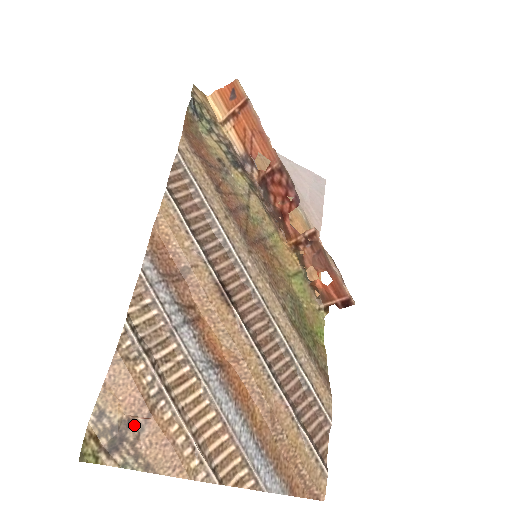
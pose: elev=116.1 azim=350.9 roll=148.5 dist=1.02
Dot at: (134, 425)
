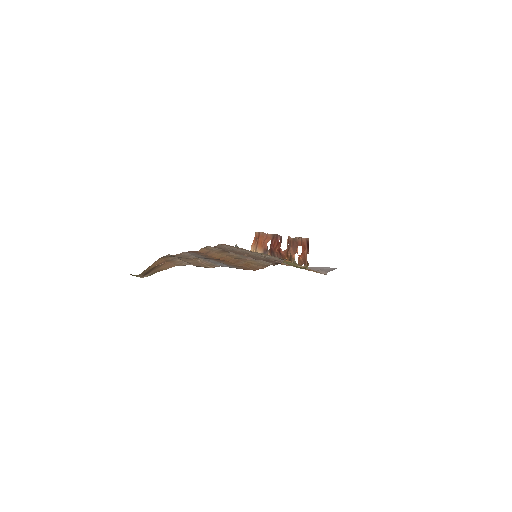
Dot at: (158, 266)
